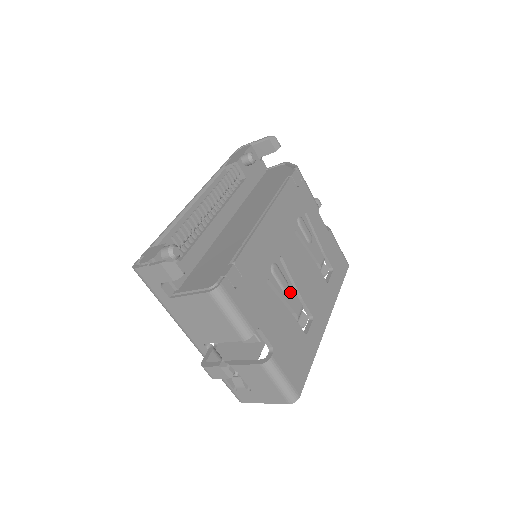
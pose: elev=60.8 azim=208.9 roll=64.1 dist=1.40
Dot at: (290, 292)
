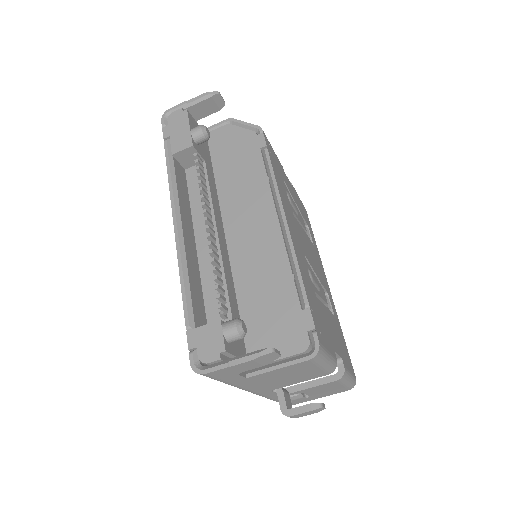
Dot at: occluded
